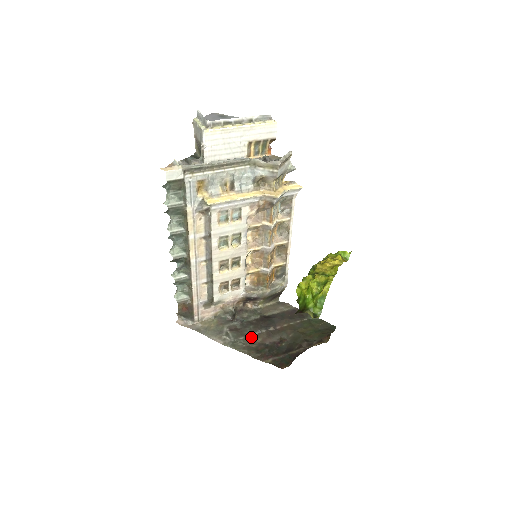
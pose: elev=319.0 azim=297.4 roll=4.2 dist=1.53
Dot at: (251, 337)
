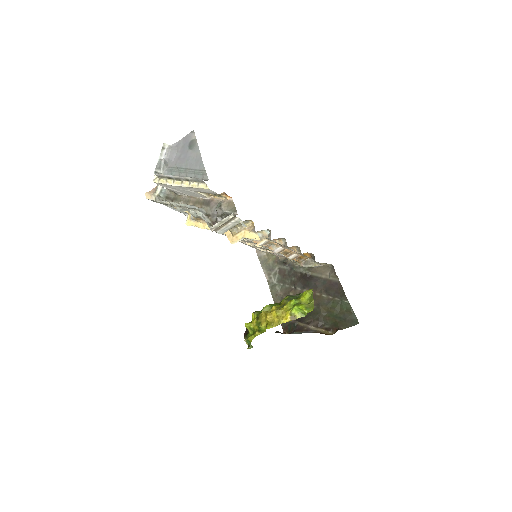
Dot at: (288, 288)
